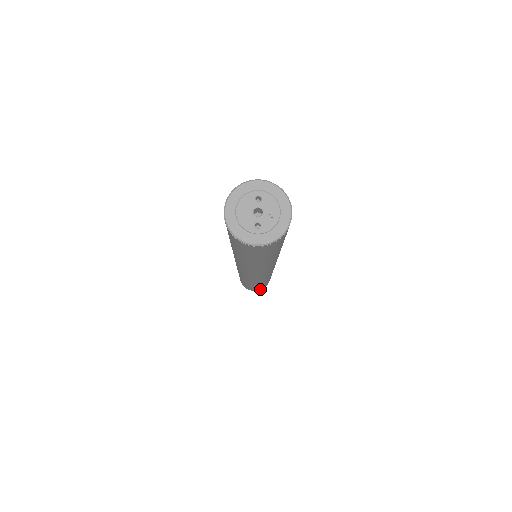
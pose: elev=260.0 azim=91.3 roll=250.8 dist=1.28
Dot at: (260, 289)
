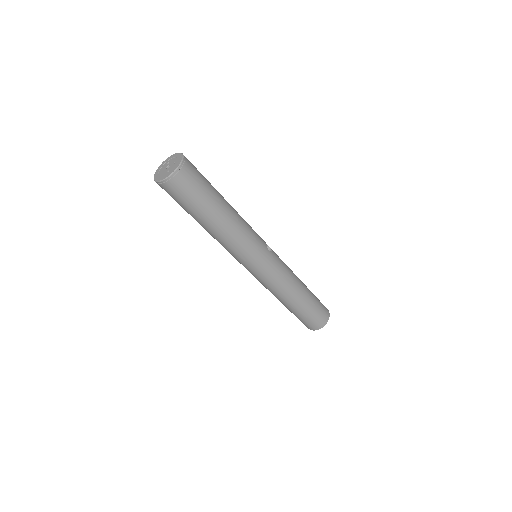
Dot at: (320, 322)
